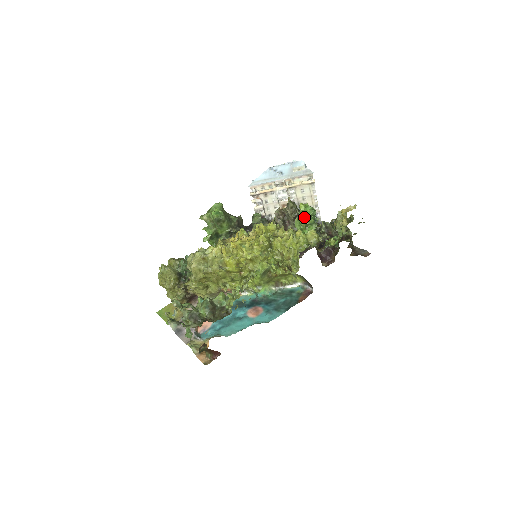
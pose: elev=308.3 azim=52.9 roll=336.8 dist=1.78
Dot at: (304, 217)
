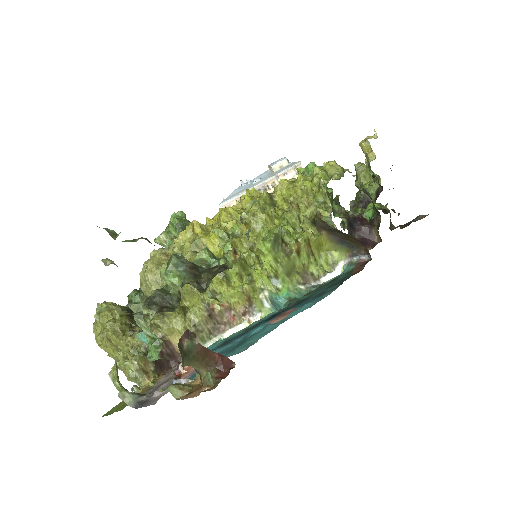
Dot at: occluded
